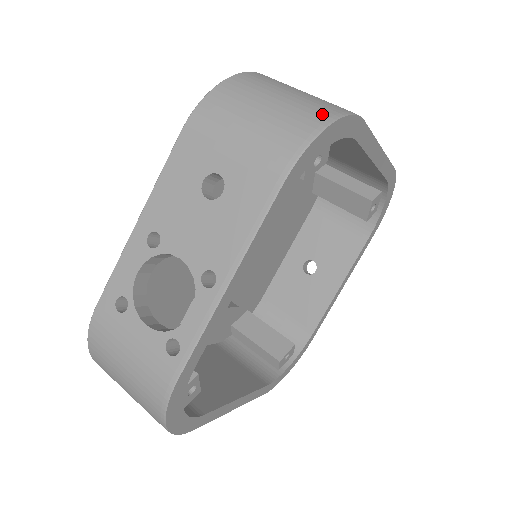
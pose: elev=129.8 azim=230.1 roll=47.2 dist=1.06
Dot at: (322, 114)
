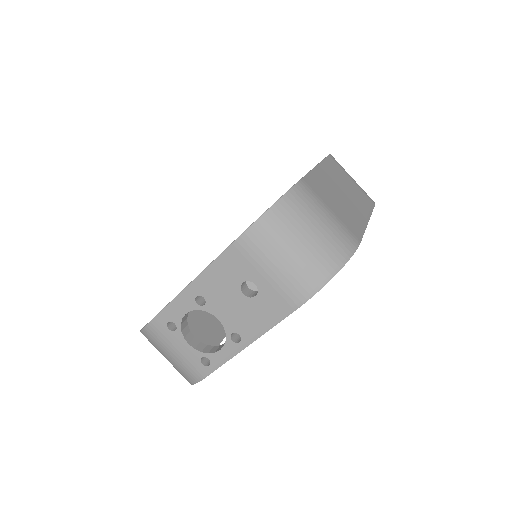
Dot at: (333, 261)
